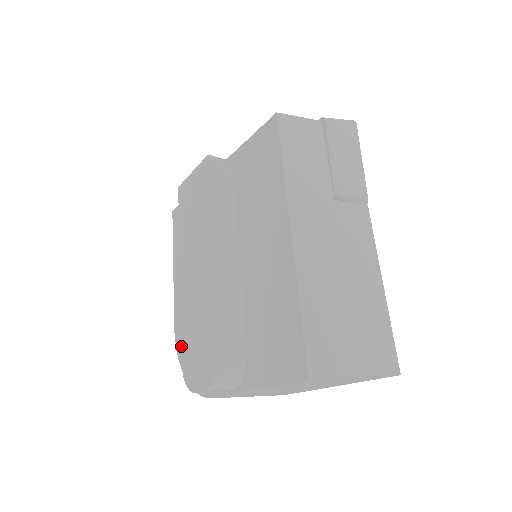
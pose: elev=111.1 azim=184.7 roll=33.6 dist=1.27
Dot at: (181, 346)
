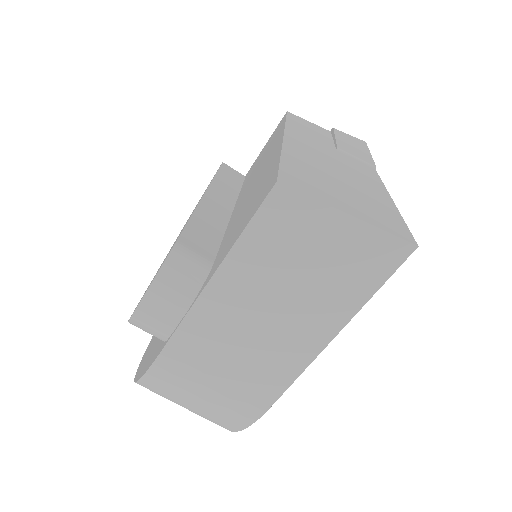
Dot at: (144, 358)
